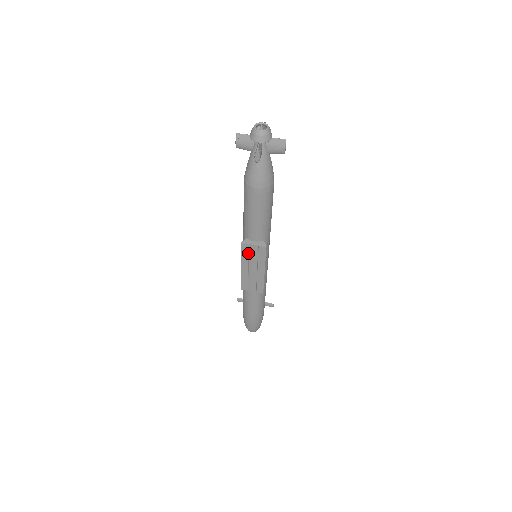
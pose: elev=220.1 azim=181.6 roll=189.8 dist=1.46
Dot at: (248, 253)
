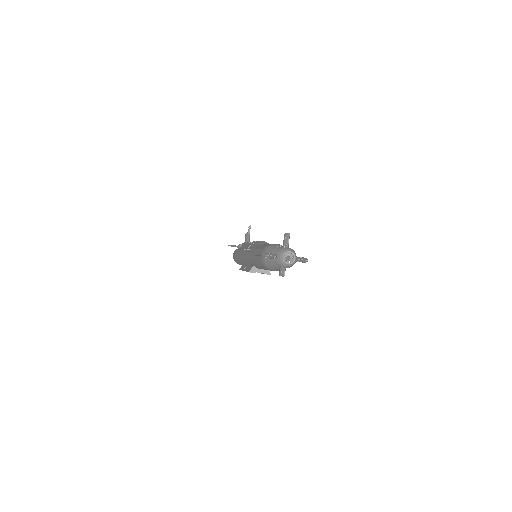
Dot at: occluded
